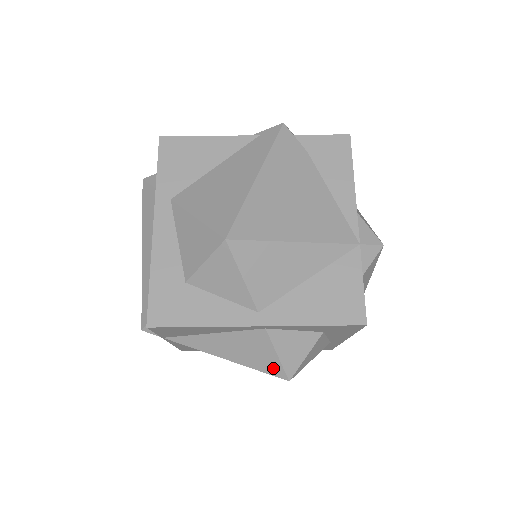
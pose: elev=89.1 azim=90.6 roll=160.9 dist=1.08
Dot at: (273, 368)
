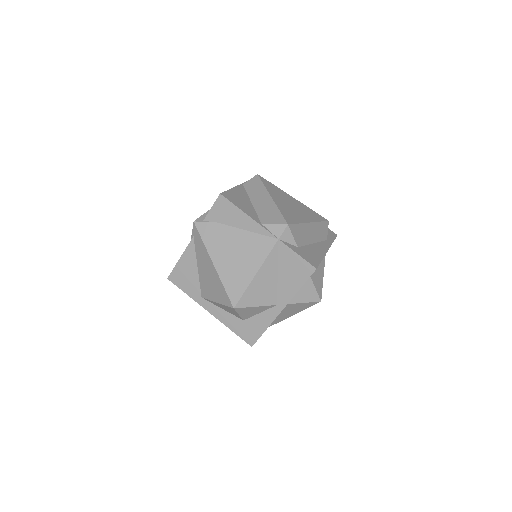
Dot at: (309, 305)
